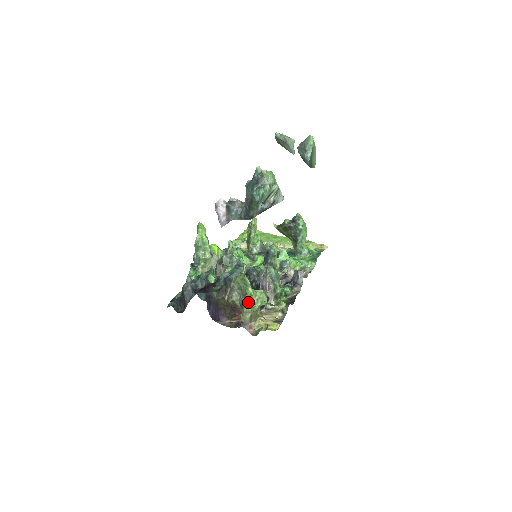
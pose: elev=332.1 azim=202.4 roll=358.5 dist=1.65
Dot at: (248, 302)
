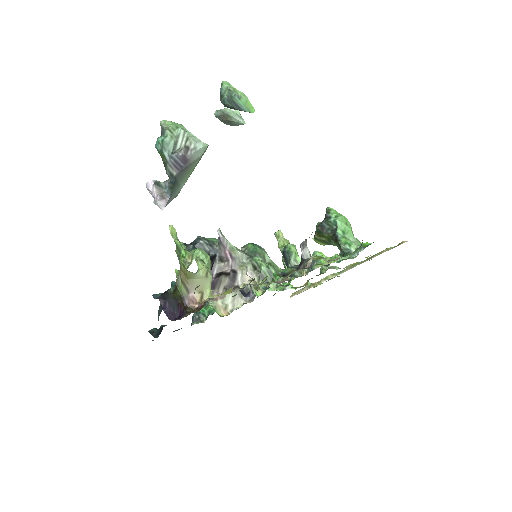
Dot at: occluded
